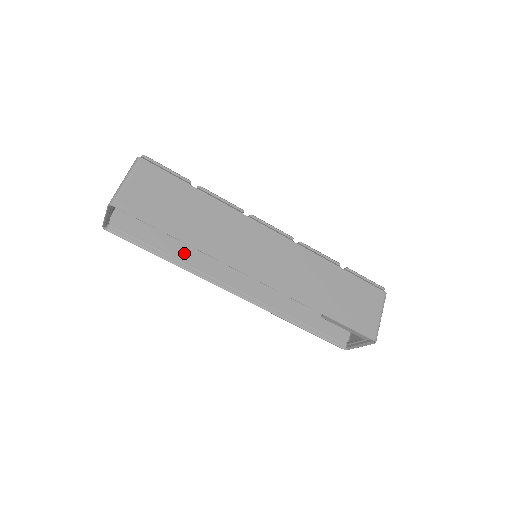
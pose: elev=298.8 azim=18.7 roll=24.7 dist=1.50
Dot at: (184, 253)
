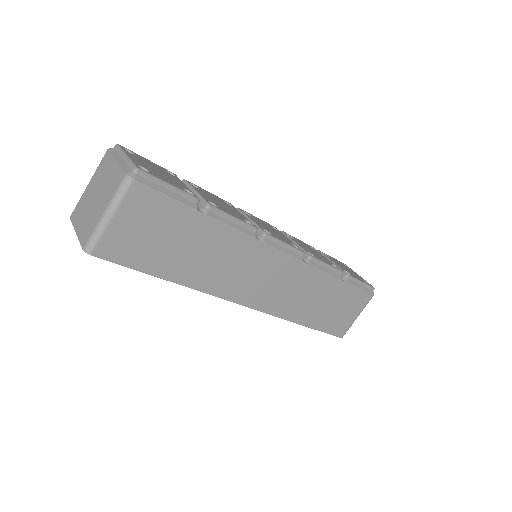
Dot at: occluded
